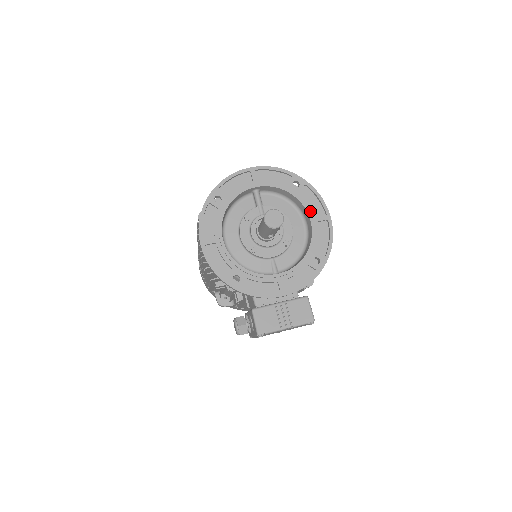
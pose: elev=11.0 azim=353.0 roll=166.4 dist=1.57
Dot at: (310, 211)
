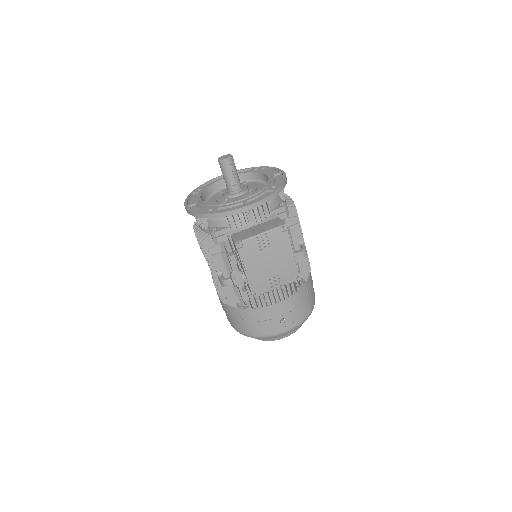
Dot at: occluded
